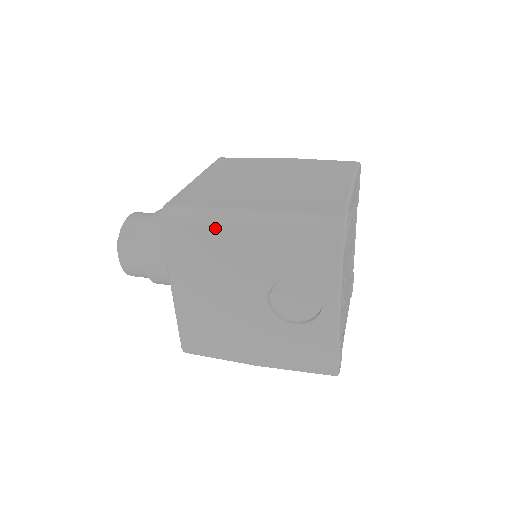
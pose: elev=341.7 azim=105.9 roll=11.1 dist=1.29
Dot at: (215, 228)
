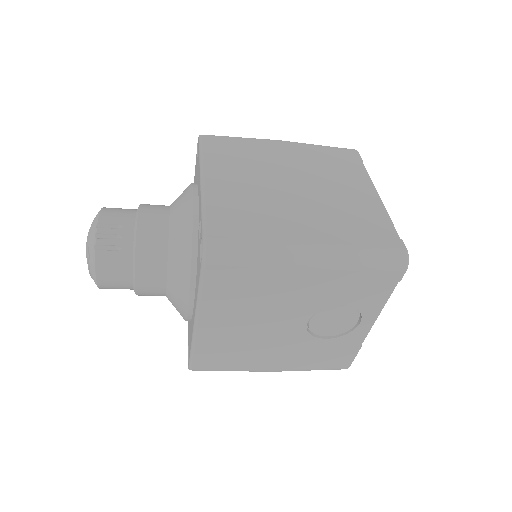
Dot at: (274, 267)
